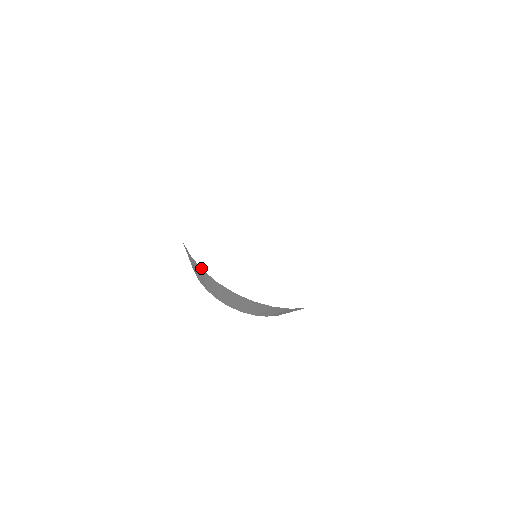
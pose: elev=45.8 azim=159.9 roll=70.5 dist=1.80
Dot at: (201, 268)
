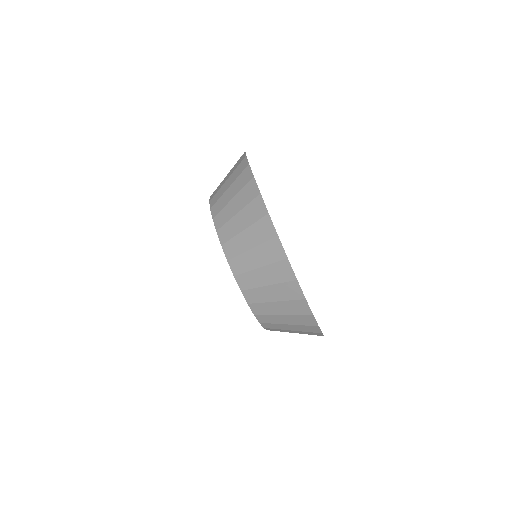
Dot at: occluded
